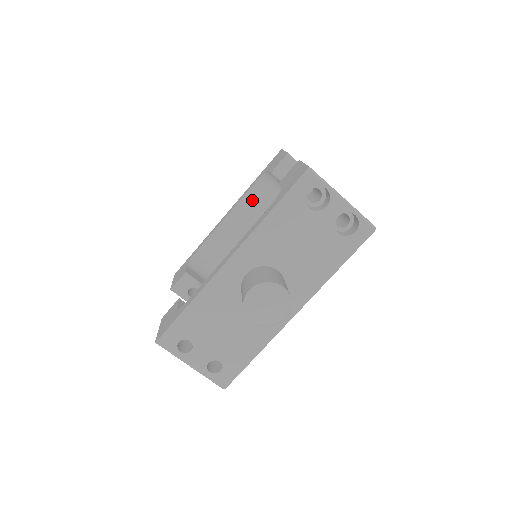
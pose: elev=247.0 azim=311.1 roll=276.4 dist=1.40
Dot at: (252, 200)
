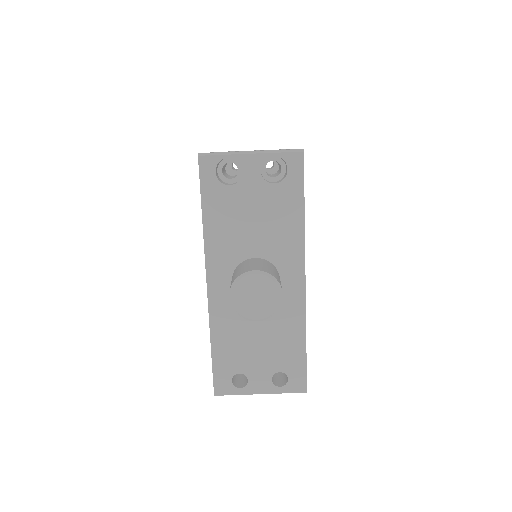
Dot at: occluded
